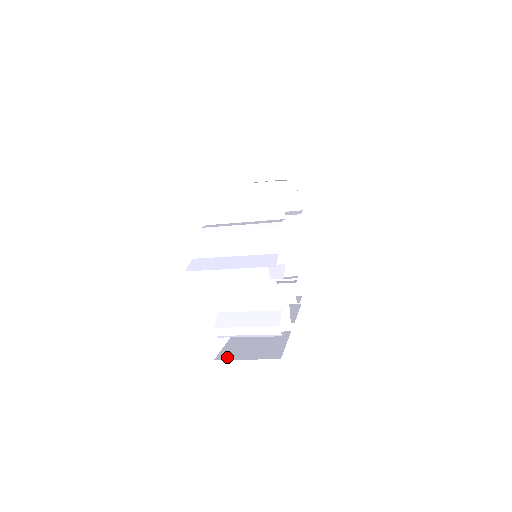
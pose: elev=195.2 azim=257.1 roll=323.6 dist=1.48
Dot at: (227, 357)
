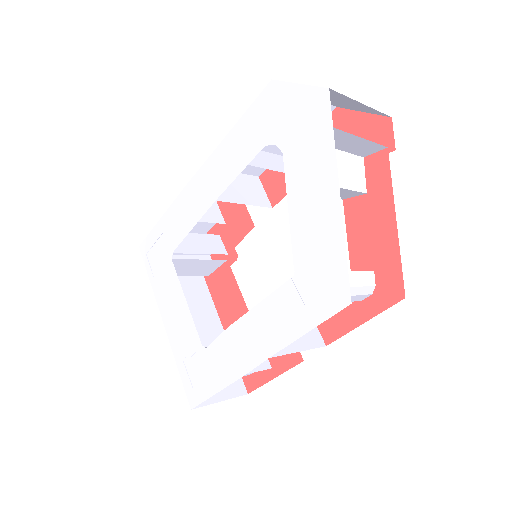
Dot at: occluded
